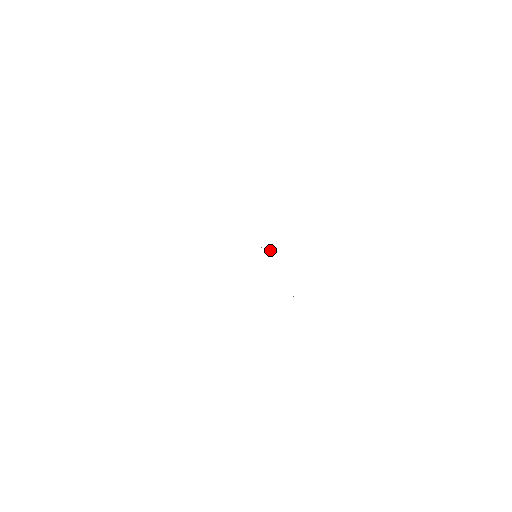
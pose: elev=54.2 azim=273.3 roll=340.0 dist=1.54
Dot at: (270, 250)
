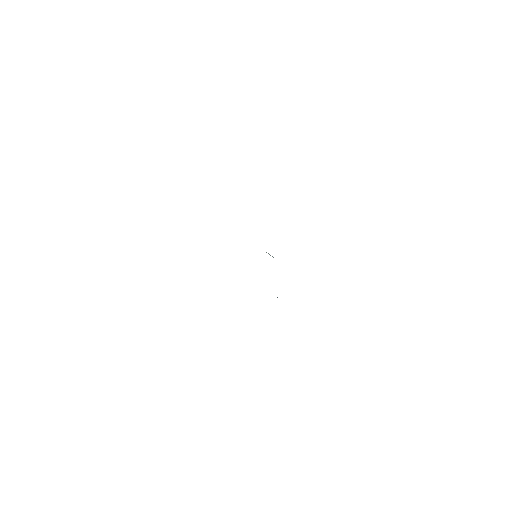
Dot at: (269, 254)
